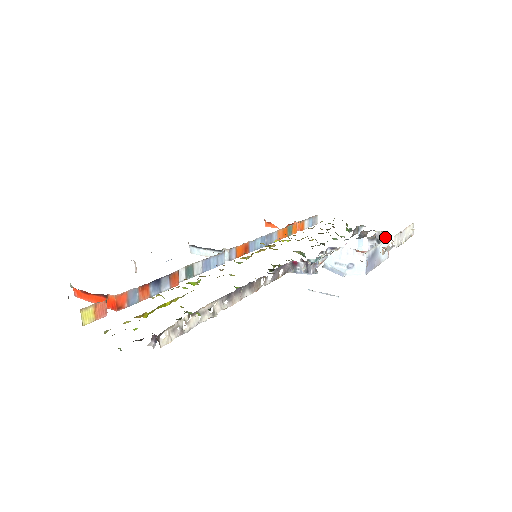
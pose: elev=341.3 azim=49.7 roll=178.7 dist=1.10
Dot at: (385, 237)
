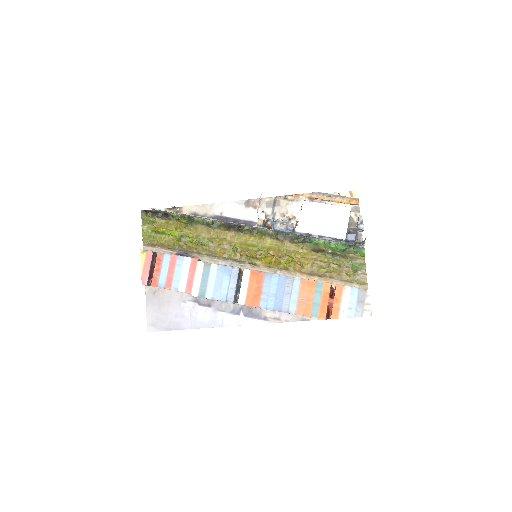
Dot at: occluded
